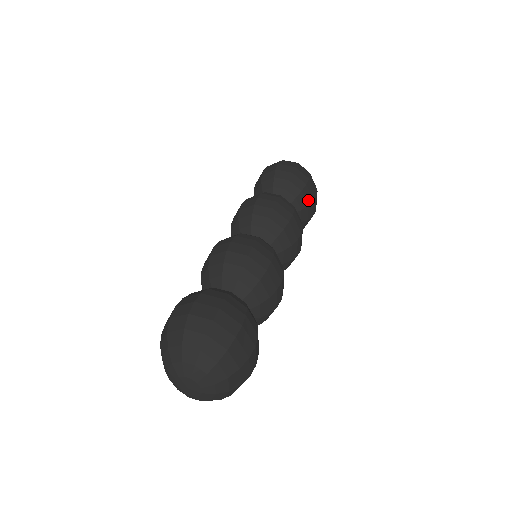
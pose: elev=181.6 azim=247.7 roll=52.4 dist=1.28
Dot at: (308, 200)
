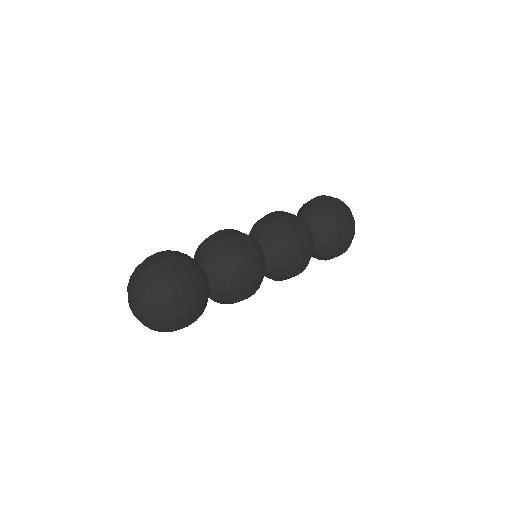
Dot at: (331, 227)
